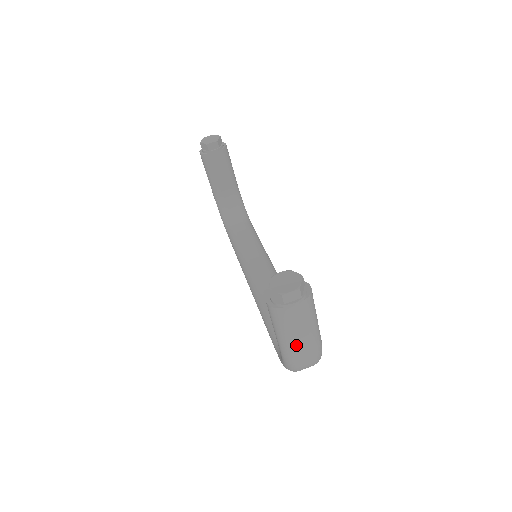
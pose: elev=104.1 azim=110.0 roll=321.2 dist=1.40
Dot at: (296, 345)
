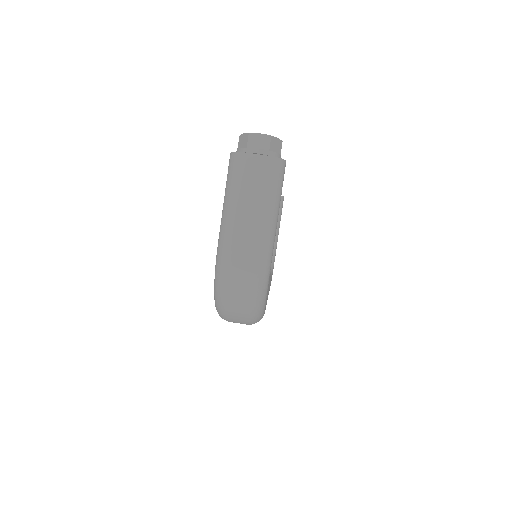
Dot at: (238, 225)
